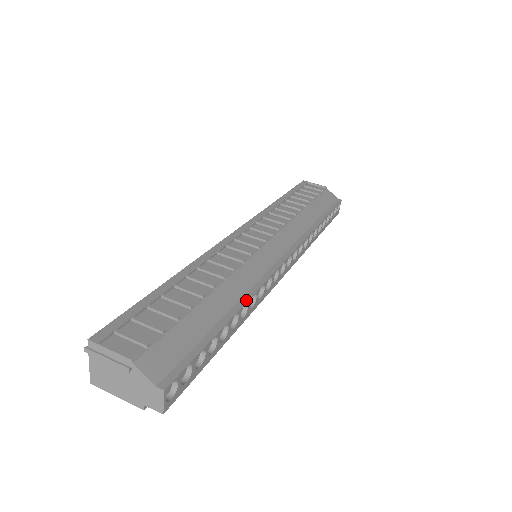
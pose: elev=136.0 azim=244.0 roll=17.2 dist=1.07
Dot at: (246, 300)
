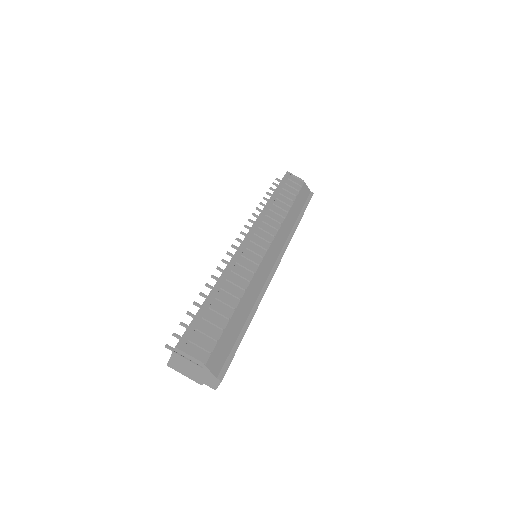
Dot at: (257, 306)
